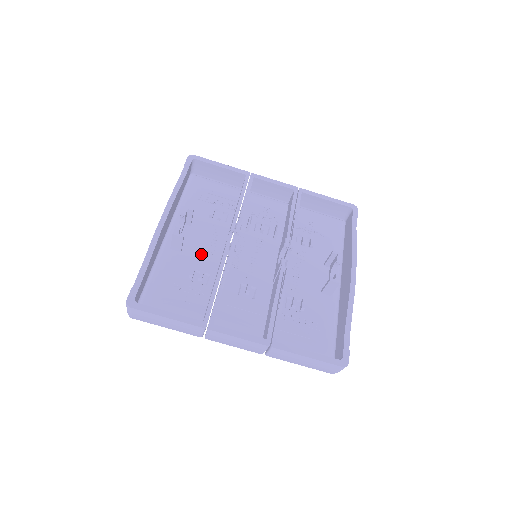
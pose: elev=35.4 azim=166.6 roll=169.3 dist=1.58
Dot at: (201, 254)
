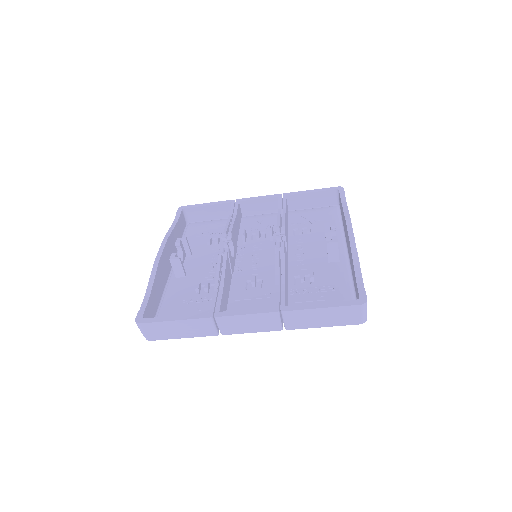
Dot at: (205, 272)
